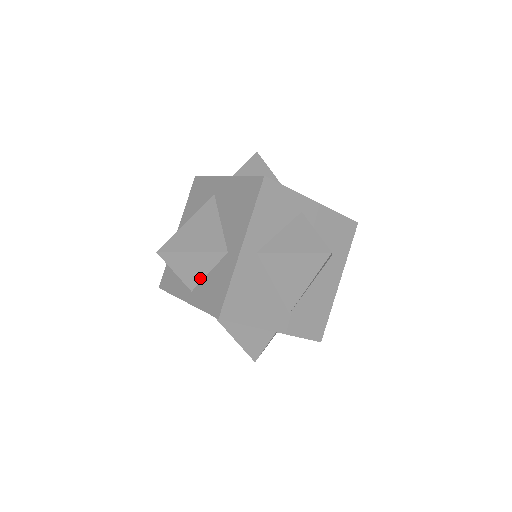
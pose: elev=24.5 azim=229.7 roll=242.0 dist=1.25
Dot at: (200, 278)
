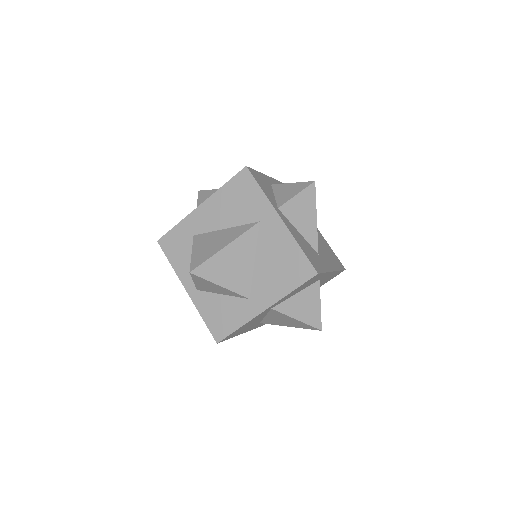
Dot at: (212, 292)
